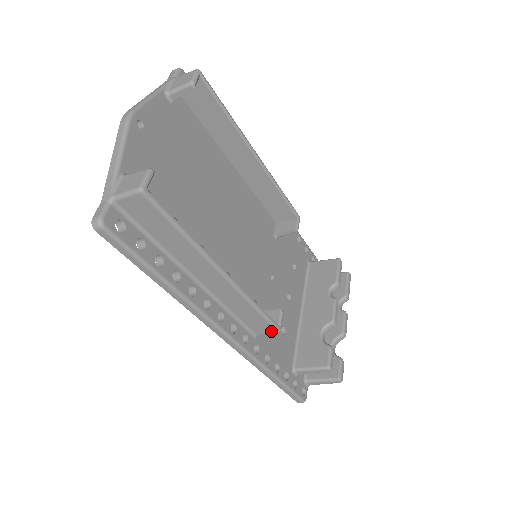
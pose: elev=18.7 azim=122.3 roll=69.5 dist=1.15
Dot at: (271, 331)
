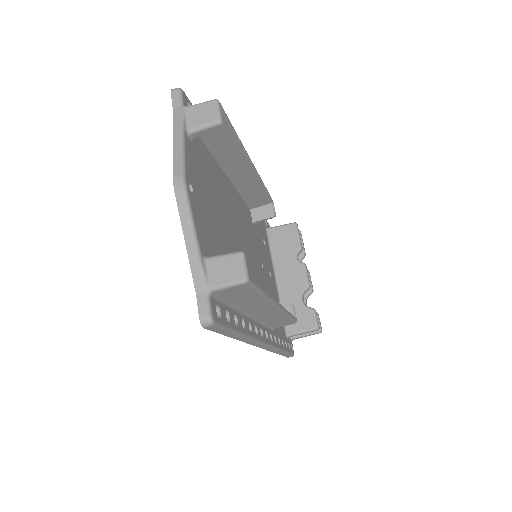
Dot at: (290, 324)
